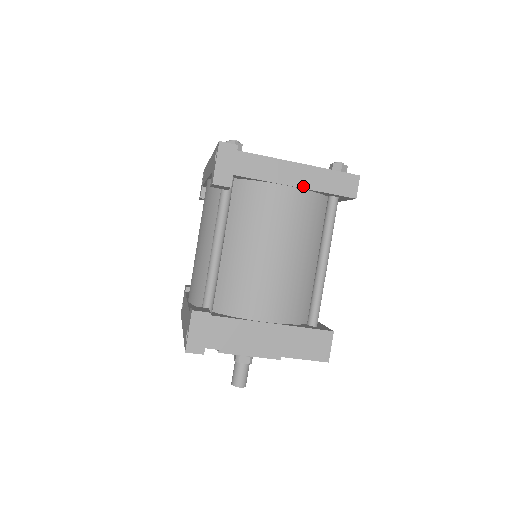
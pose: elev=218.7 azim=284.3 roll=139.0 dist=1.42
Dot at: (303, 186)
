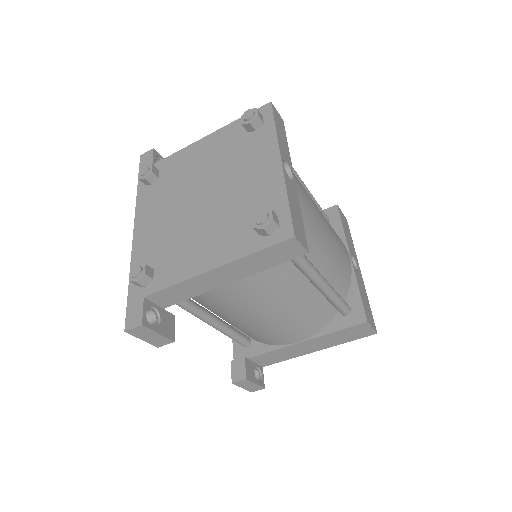
Dot at: (238, 278)
